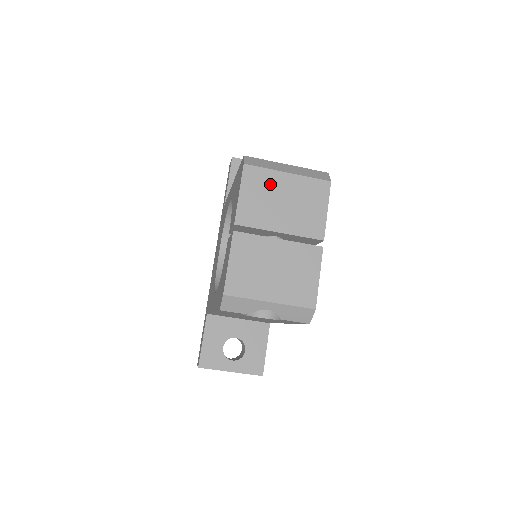
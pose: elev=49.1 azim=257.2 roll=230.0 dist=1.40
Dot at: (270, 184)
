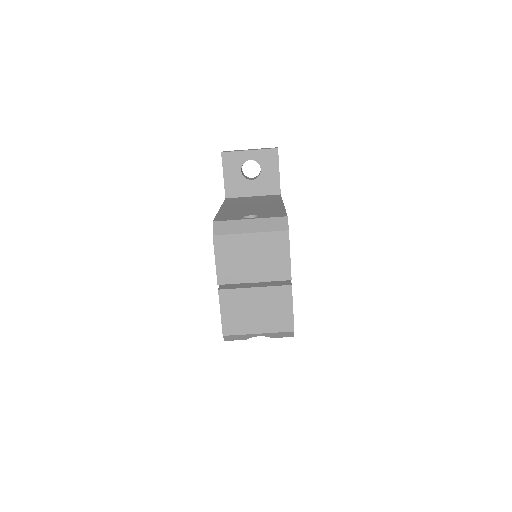
Dot at: (238, 246)
